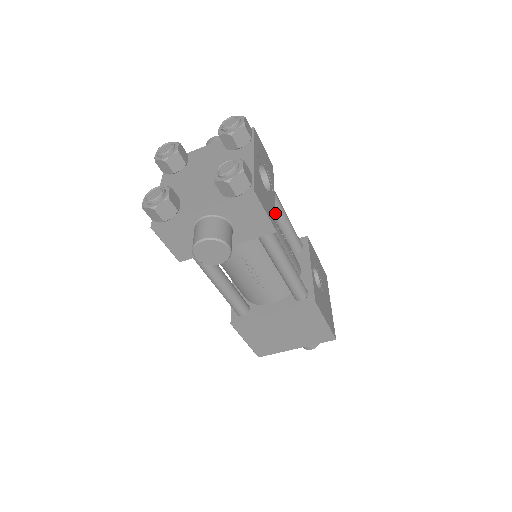
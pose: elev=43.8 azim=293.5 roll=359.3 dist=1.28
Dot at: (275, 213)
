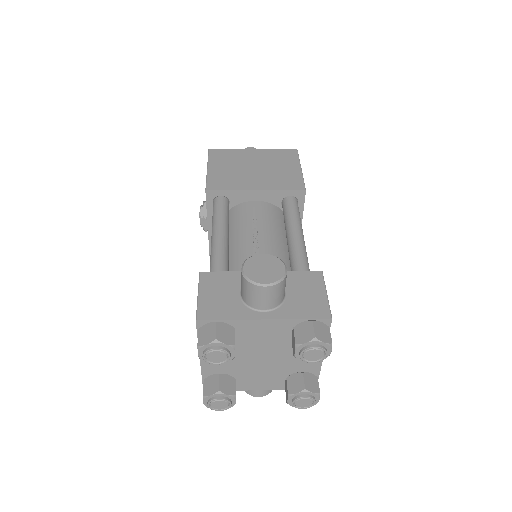
Dot at: occluded
